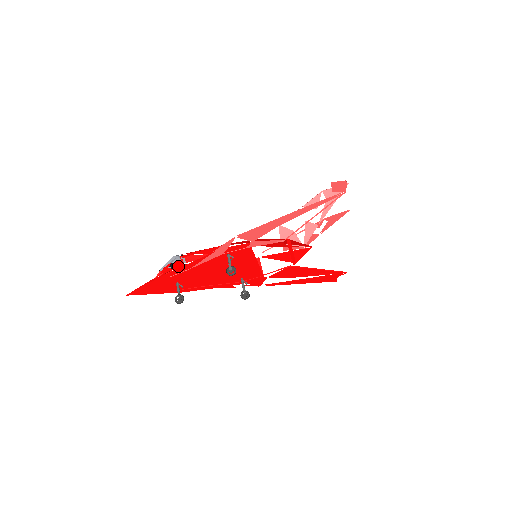
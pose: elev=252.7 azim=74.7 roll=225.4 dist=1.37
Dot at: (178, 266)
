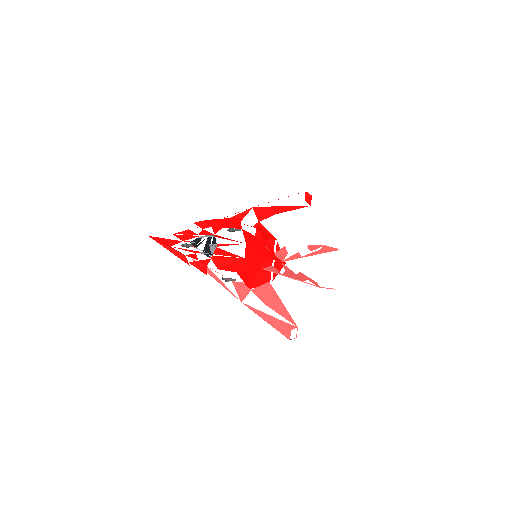
Dot at: (202, 263)
